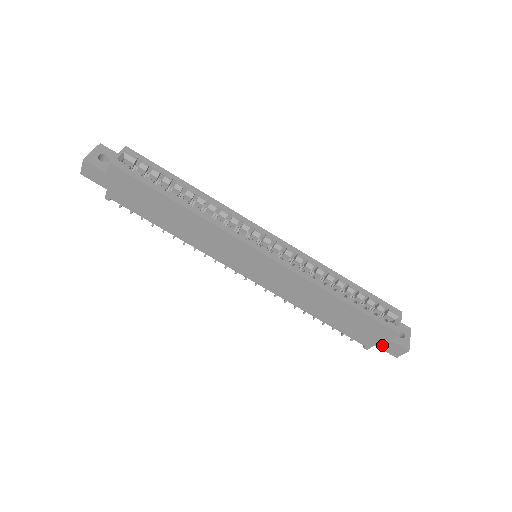
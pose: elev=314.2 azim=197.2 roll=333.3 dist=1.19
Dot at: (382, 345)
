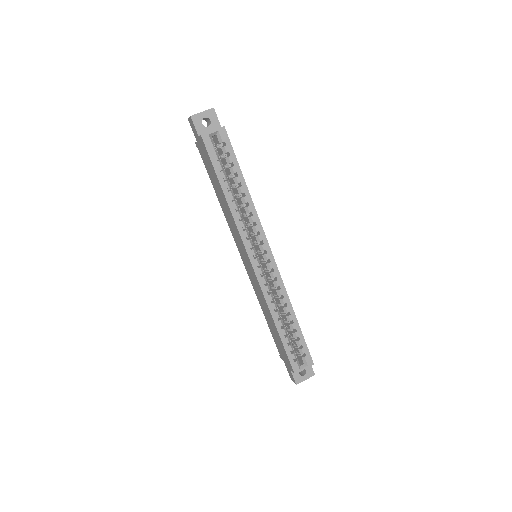
Dot at: (287, 366)
